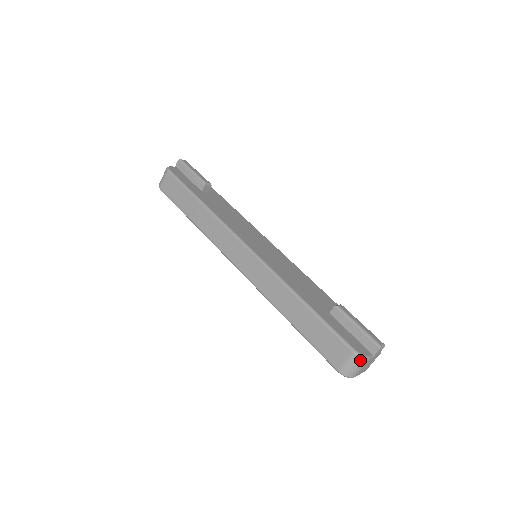
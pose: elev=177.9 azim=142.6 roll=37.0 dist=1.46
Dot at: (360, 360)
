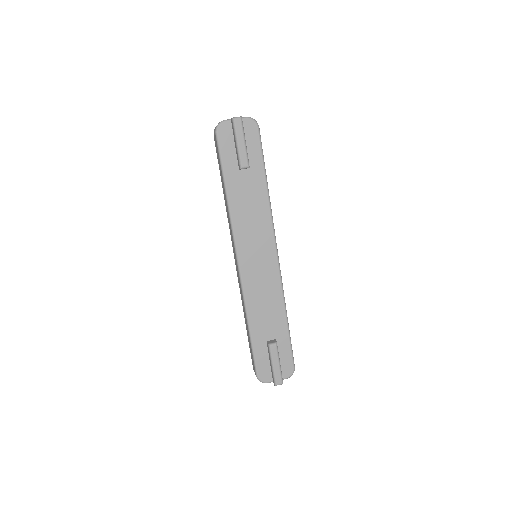
Dot at: (260, 381)
